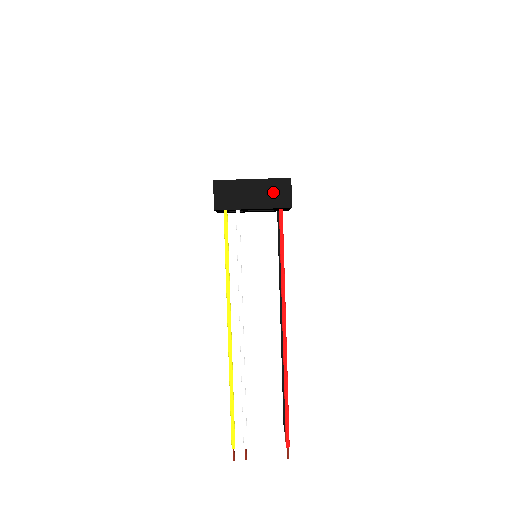
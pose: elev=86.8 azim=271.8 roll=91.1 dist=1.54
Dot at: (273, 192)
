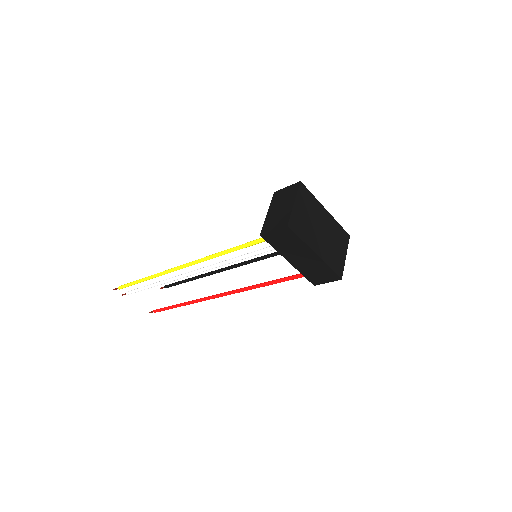
Dot at: (317, 271)
